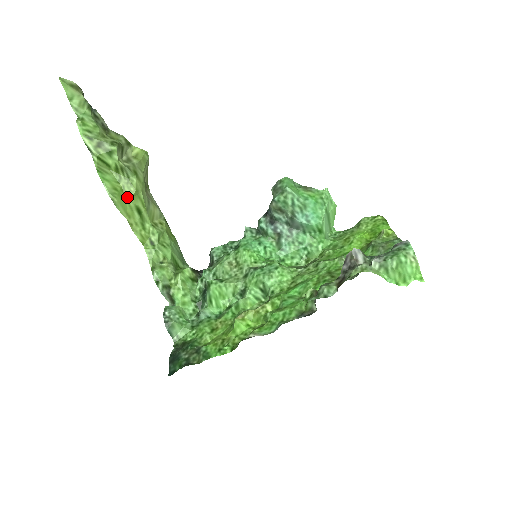
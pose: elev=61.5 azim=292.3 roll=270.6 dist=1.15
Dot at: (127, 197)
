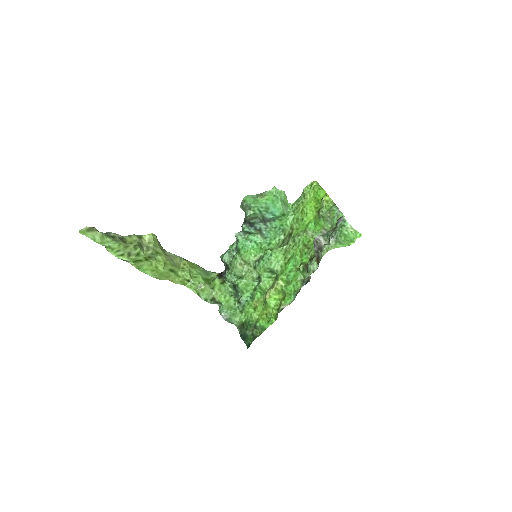
Dot at: (162, 269)
